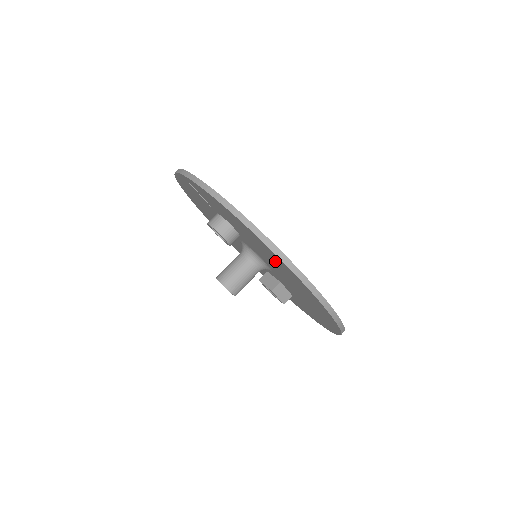
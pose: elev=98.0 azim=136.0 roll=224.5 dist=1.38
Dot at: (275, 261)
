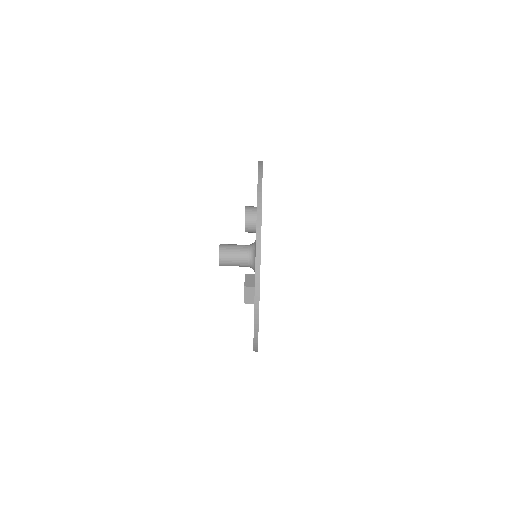
Dot at: occluded
